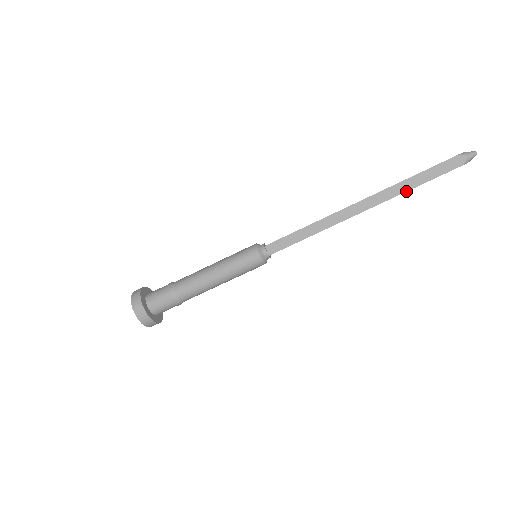
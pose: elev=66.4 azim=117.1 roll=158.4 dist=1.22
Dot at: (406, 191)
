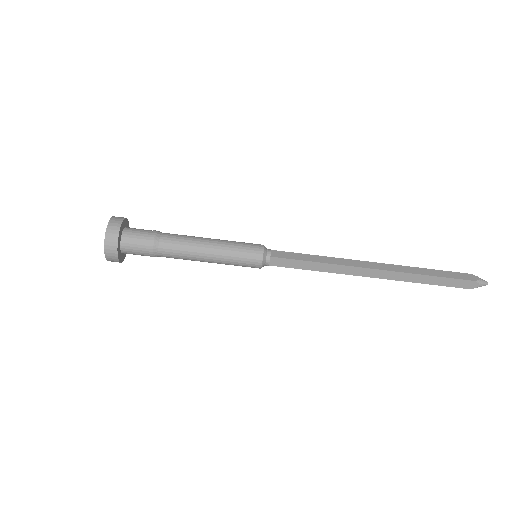
Dot at: (417, 282)
